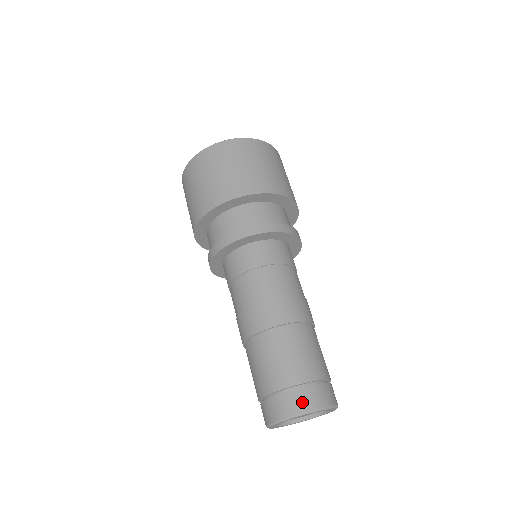
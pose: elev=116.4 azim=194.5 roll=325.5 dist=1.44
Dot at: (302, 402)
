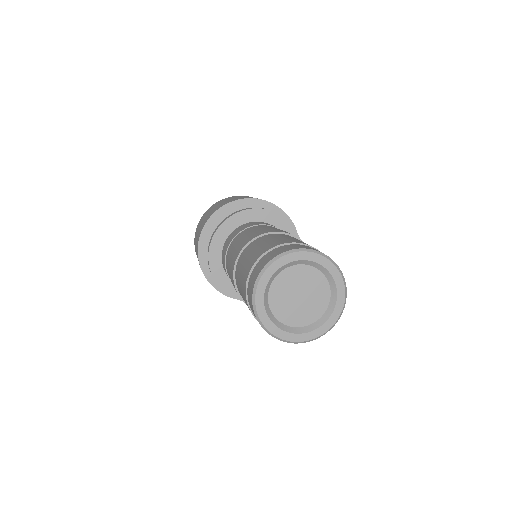
Dot at: occluded
